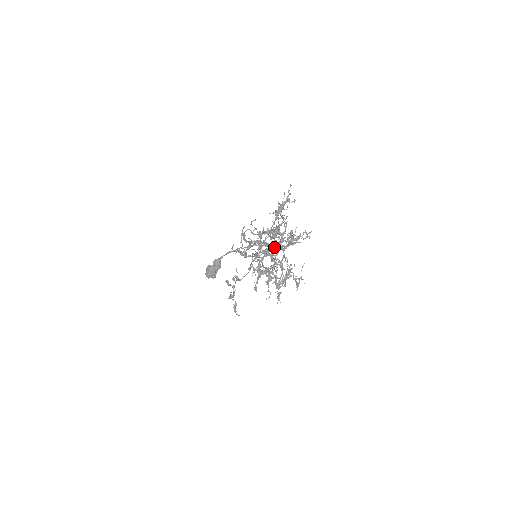
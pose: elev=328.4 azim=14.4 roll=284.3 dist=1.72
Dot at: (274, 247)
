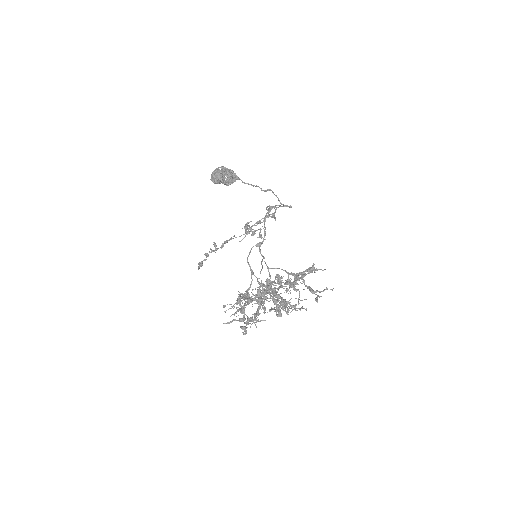
Dot at: occluded
